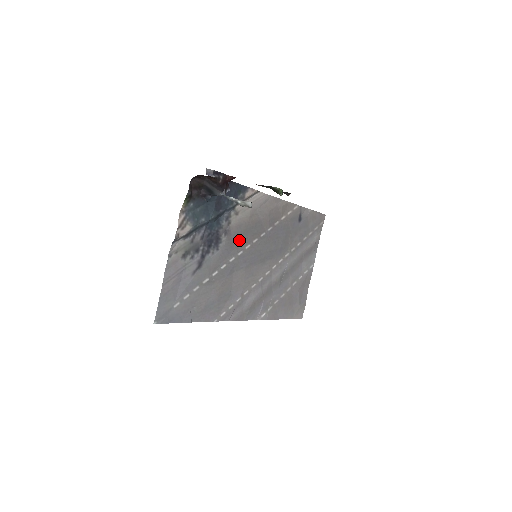
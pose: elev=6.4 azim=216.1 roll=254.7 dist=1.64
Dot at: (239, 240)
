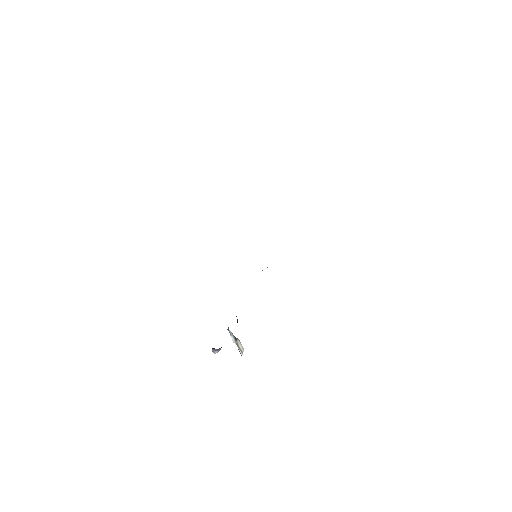
Dot at: occluded
